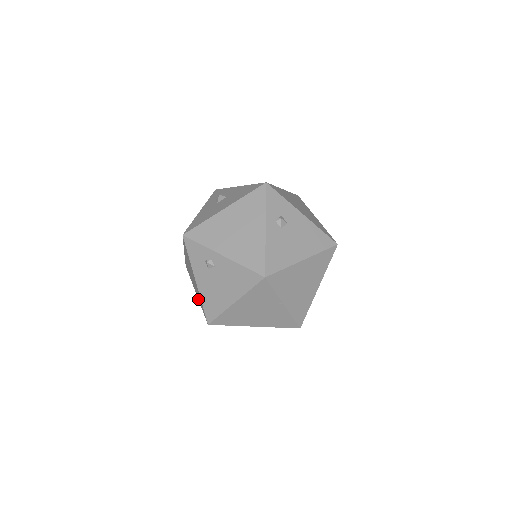
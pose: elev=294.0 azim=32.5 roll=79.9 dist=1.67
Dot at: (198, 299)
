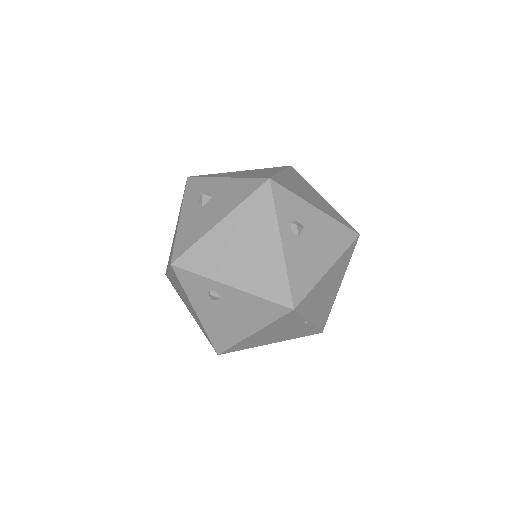
Dot at: occluded
